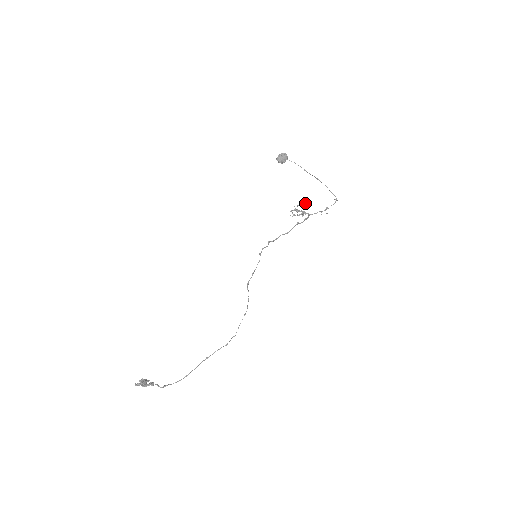
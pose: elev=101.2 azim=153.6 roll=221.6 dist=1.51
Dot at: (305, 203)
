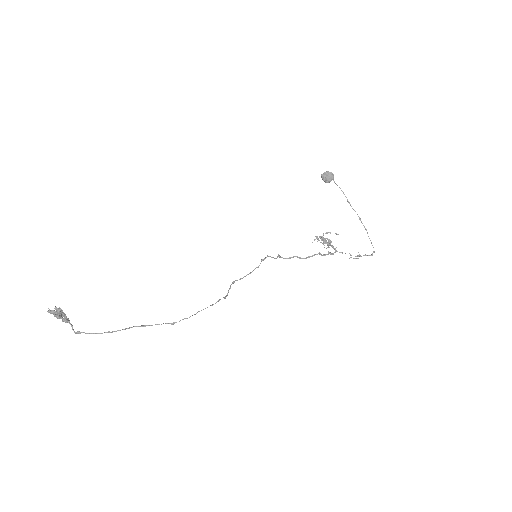
Dot at: (335, 233)
